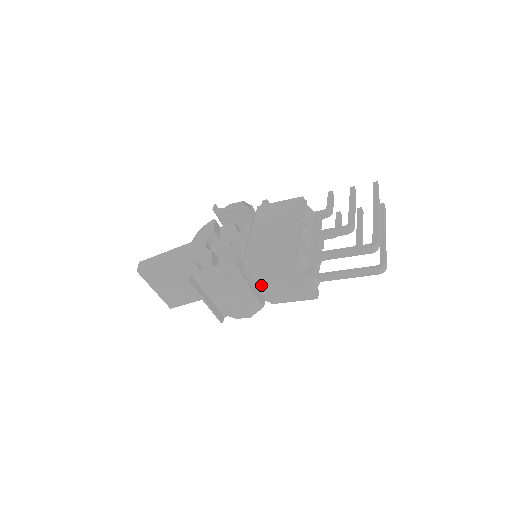
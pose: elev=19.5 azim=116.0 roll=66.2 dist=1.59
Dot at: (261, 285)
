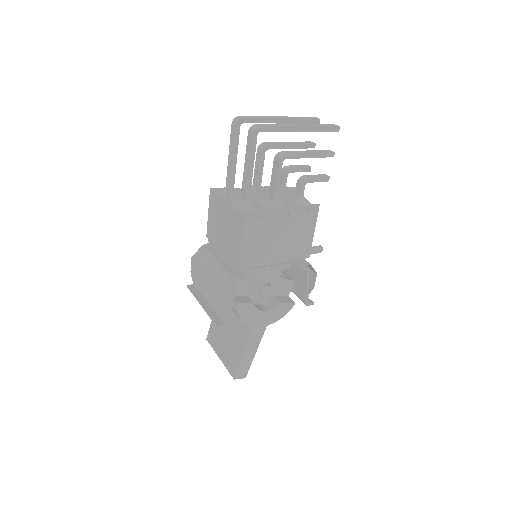
Dot at: (223, 252)
